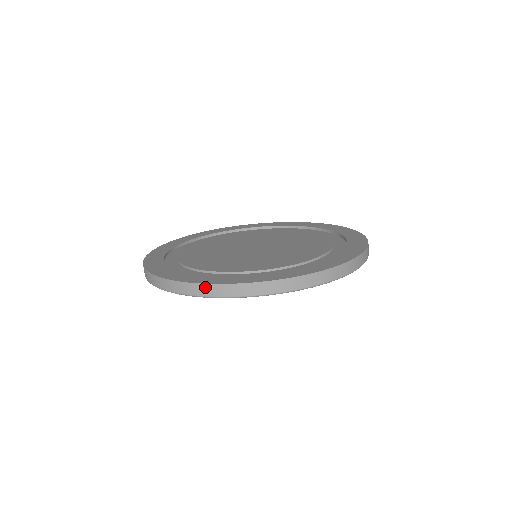
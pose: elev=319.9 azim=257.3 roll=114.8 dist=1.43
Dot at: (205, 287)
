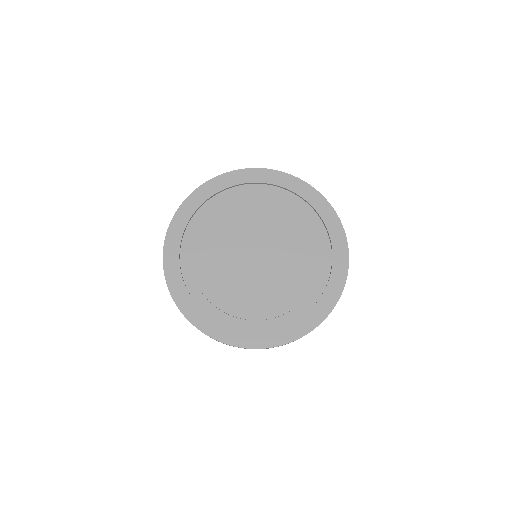
Dot at: (164, 271)
